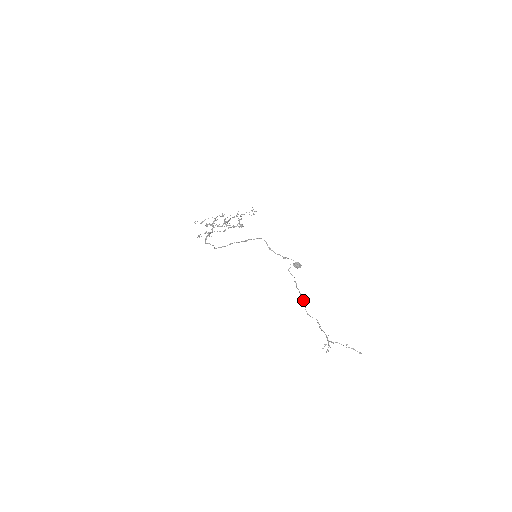
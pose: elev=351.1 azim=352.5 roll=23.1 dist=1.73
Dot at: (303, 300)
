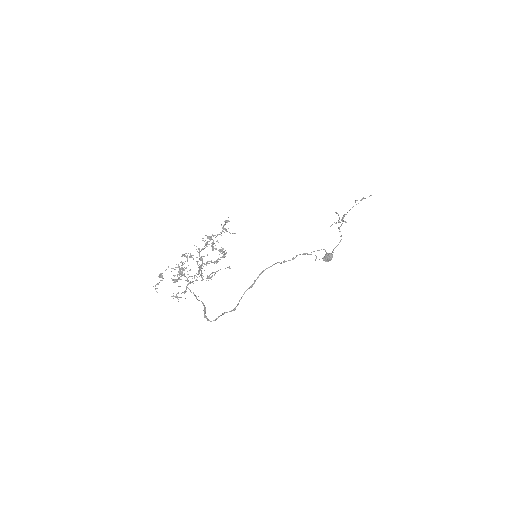
Dot at: occluded
